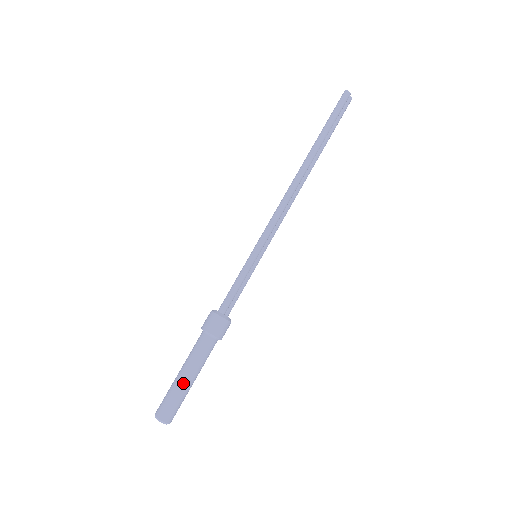
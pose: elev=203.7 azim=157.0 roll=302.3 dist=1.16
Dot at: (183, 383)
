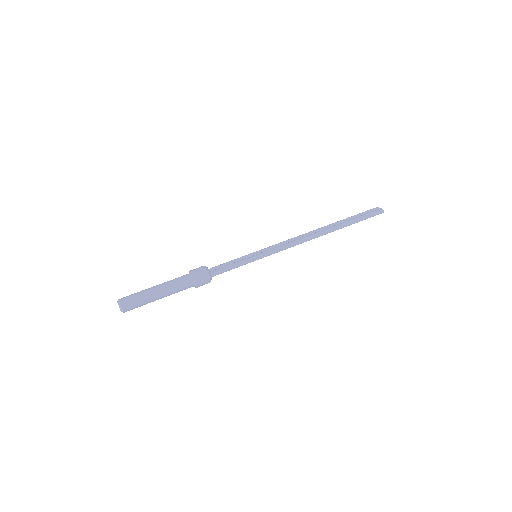
Dot at: (155, 300)
